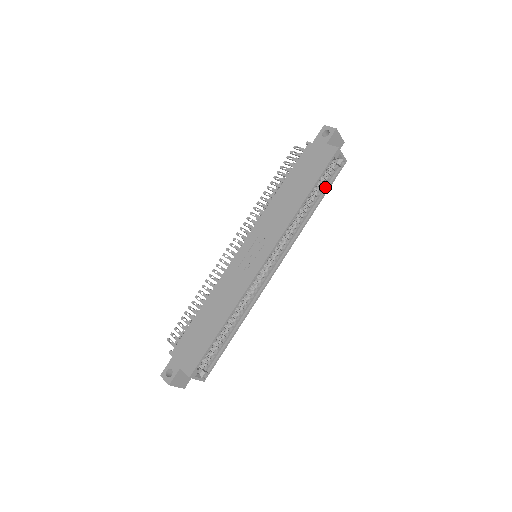
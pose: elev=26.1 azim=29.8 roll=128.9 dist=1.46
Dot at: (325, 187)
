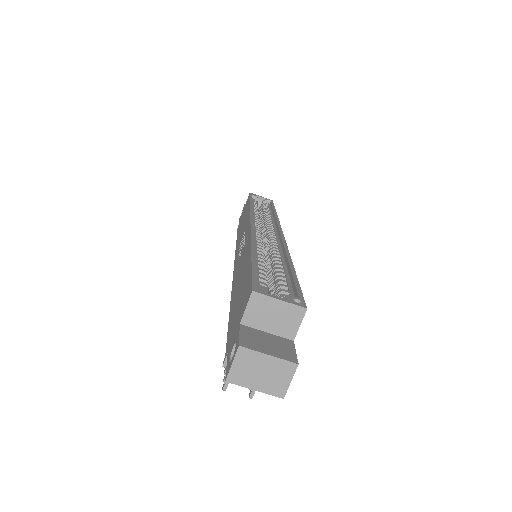
Dot at: (270, 209)
